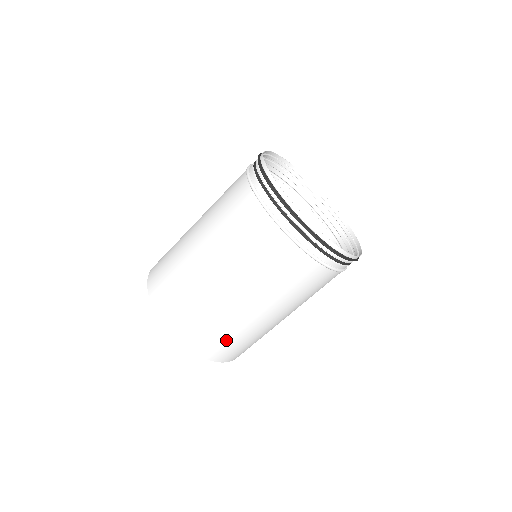
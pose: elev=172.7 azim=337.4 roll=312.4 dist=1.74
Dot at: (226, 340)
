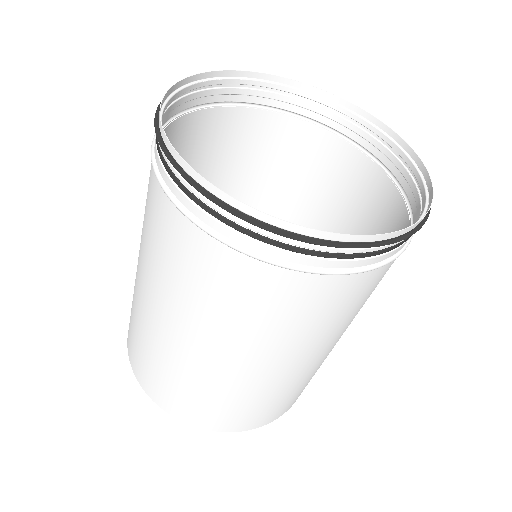
Dot at: (173, 386)
